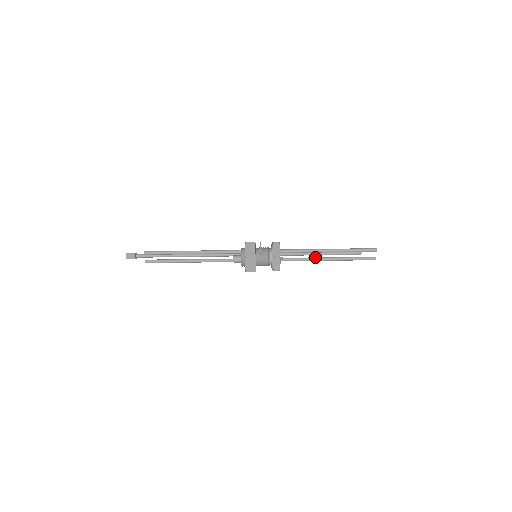
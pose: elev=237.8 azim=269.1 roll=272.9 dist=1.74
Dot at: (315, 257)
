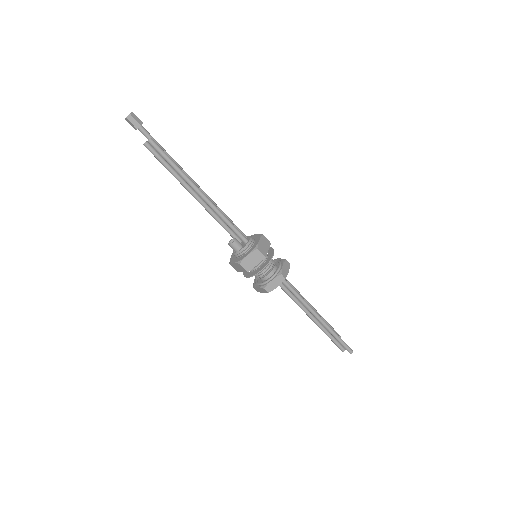
Dot at: (303, 305)
